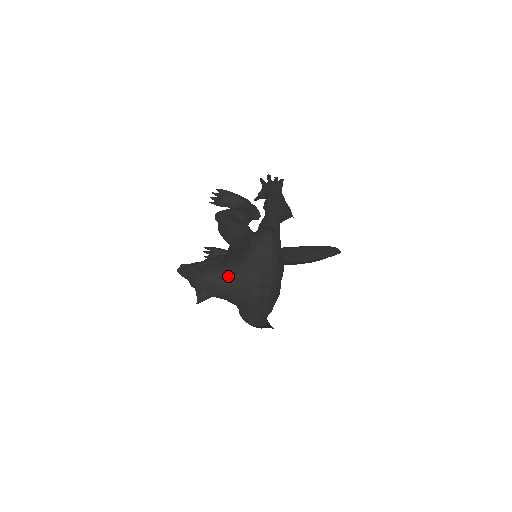
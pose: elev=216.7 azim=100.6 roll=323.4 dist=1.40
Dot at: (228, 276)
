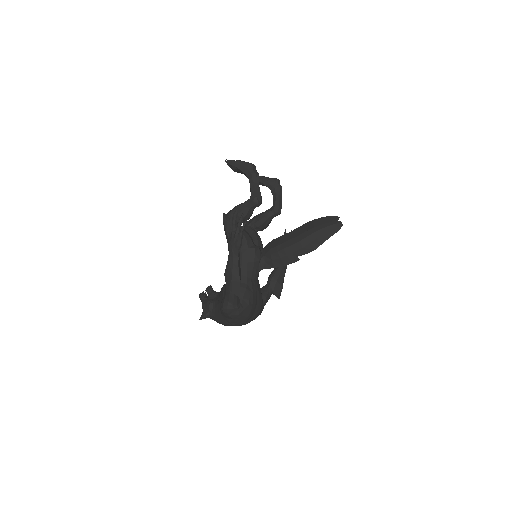
Dot at: (216, 321)
